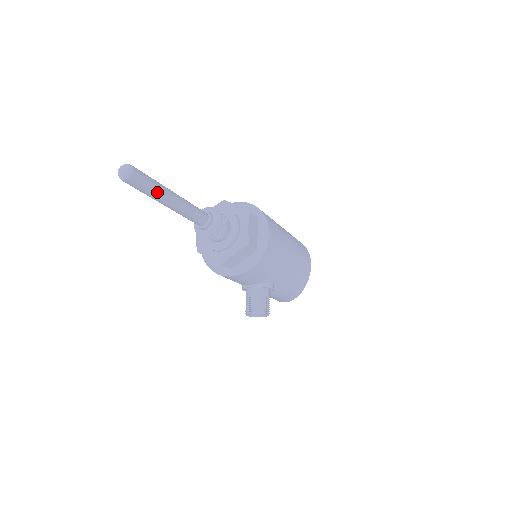
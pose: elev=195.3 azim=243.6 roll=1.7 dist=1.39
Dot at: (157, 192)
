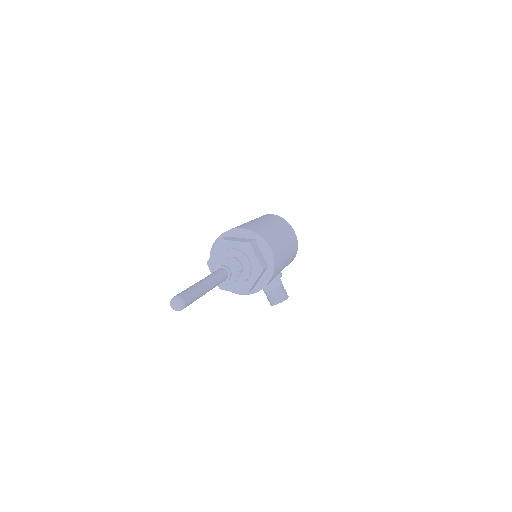
Dot at: (199, 296)
